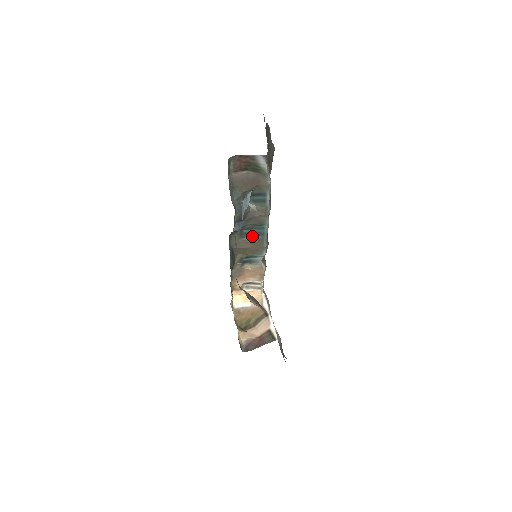
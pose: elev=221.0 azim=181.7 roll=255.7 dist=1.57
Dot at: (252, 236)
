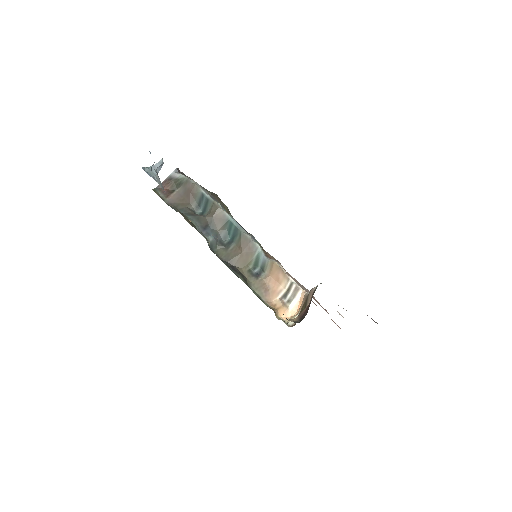
Dot at: (234, 241)
